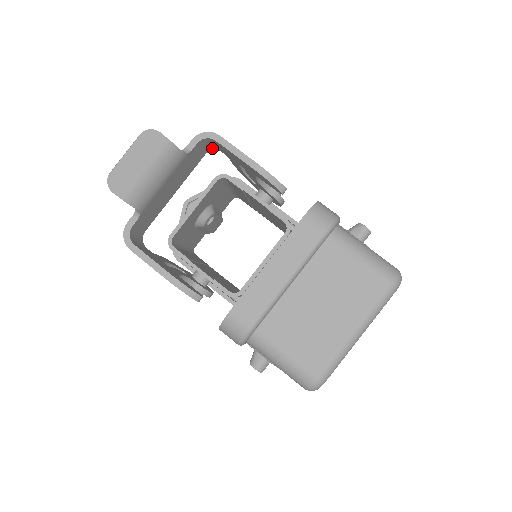
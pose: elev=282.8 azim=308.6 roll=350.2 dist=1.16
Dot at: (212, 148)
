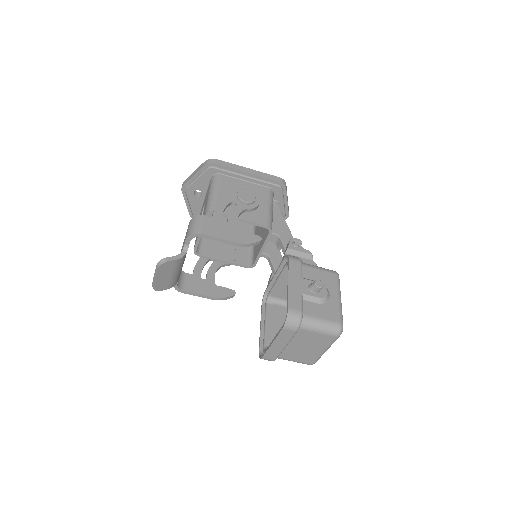
Dot at: occluded
